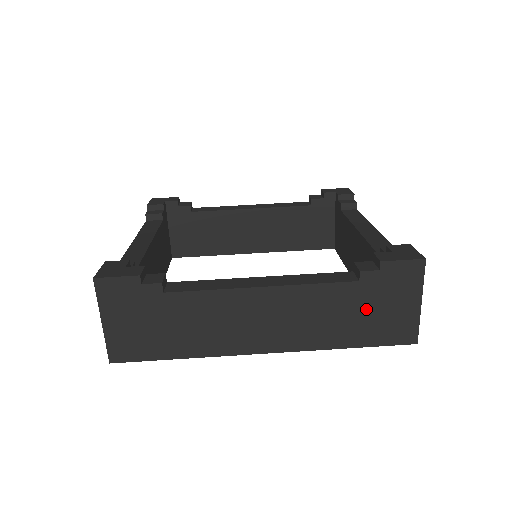
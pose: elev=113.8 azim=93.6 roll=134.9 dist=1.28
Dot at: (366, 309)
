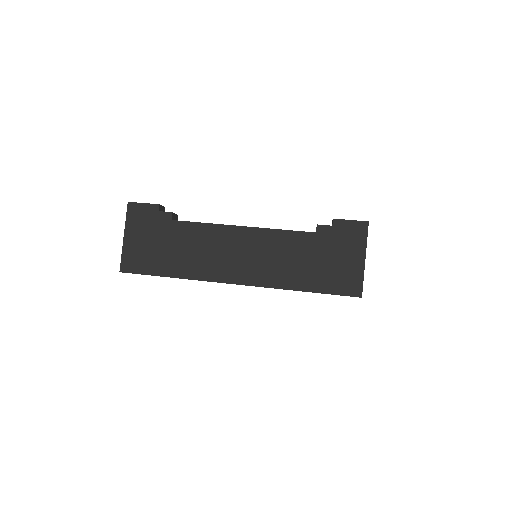
Dot at: (320, 258)
